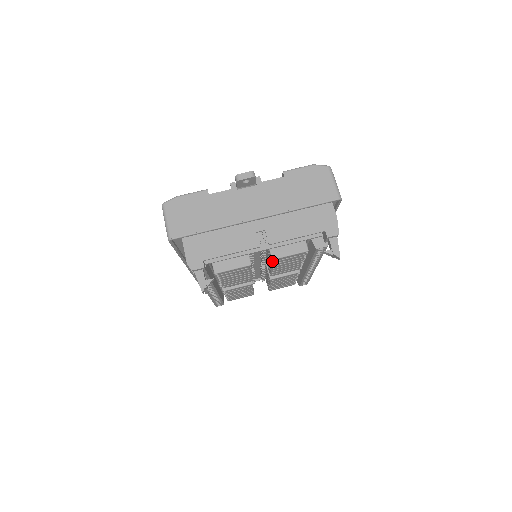
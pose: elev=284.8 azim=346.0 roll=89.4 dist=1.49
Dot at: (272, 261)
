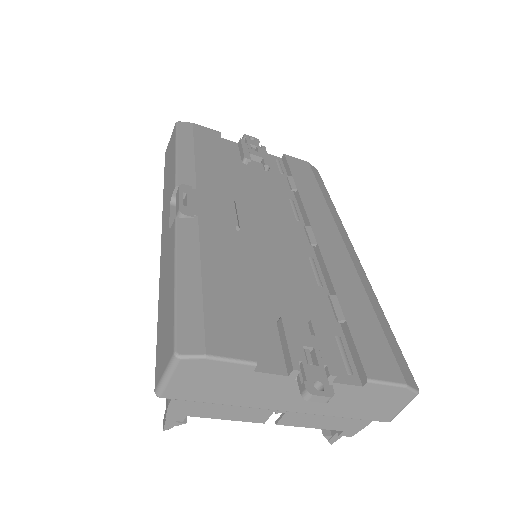
Dot at: occluded
